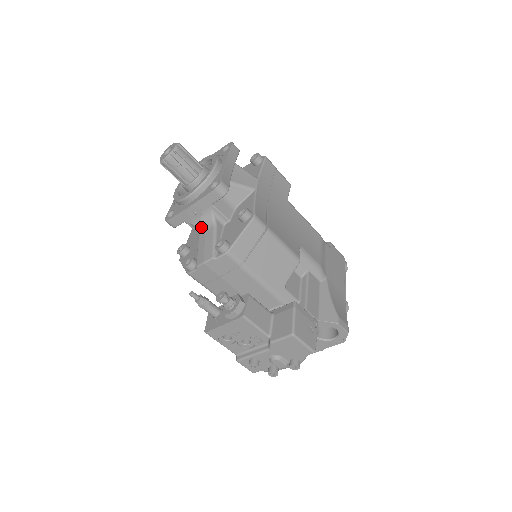
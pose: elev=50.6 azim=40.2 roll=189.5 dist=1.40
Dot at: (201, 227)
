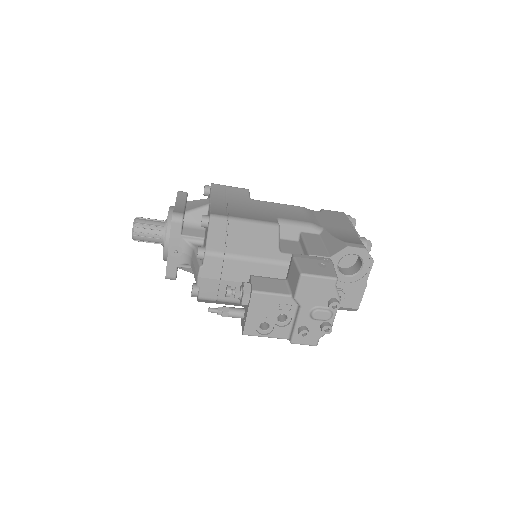
Dot at: (188, 259)
